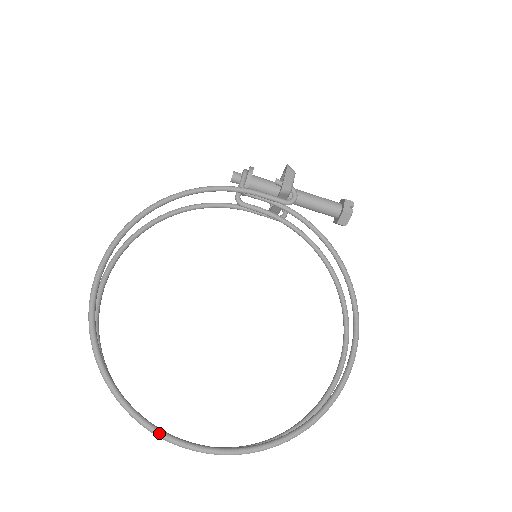
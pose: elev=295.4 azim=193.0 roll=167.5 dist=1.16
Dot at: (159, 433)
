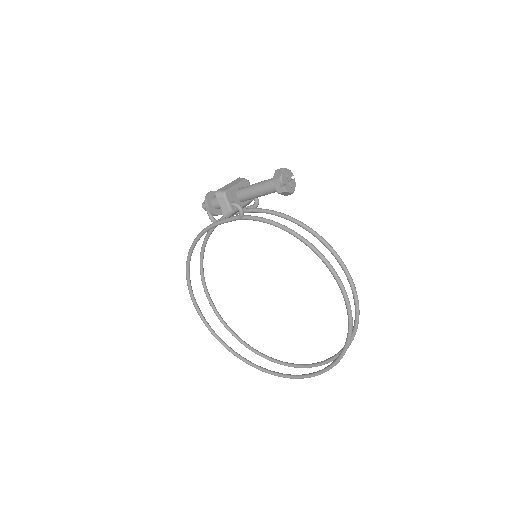
Dot at: occluded
